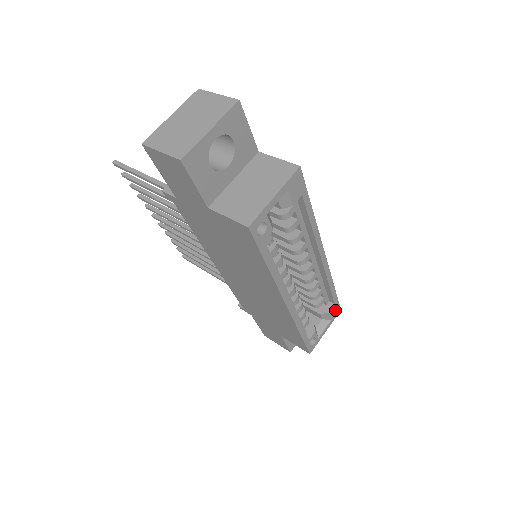
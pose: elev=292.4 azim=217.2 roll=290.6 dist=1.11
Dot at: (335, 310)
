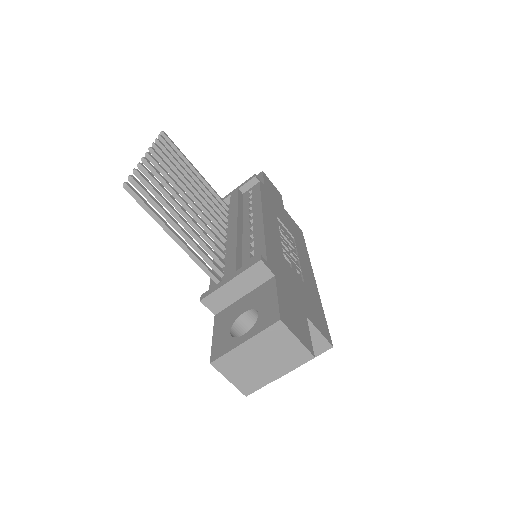
Dot at: occluded
